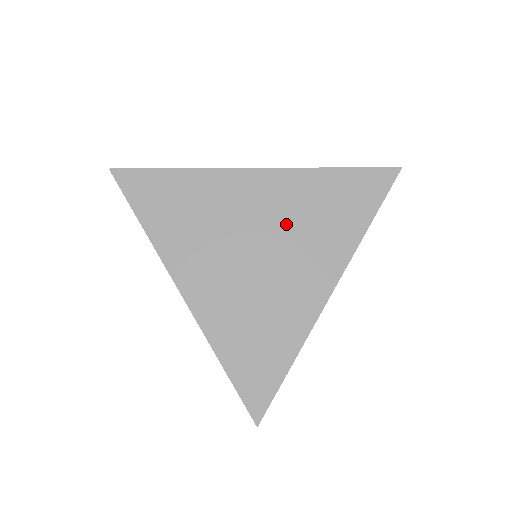
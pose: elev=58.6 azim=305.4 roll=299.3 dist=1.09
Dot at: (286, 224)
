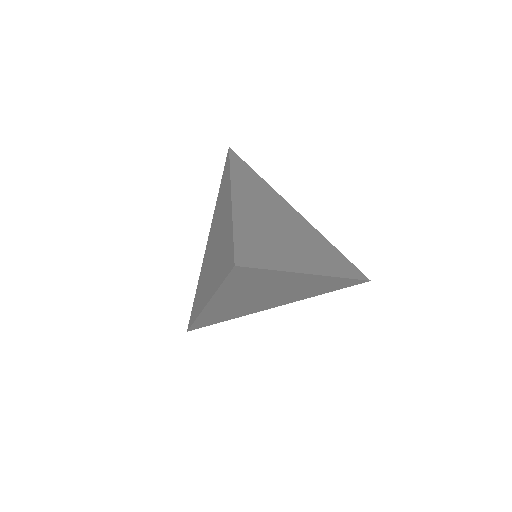
Dot at: (295, 291)
